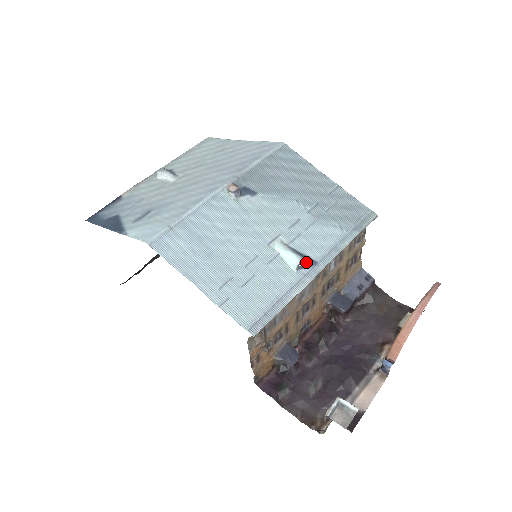
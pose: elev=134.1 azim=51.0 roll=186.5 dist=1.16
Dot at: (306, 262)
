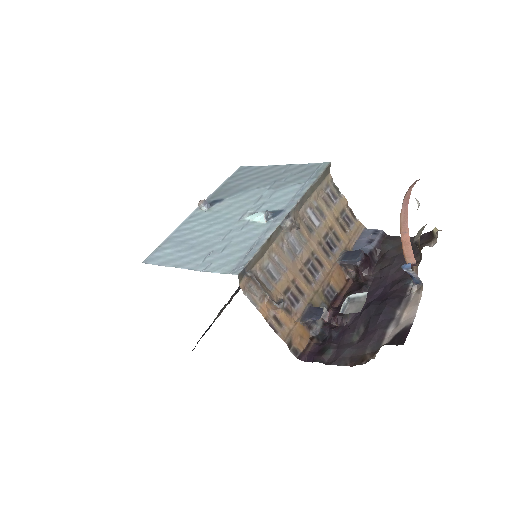
Dot at: (273, 214)
